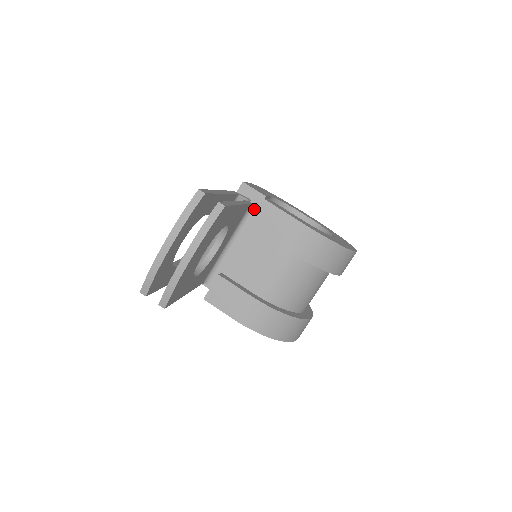
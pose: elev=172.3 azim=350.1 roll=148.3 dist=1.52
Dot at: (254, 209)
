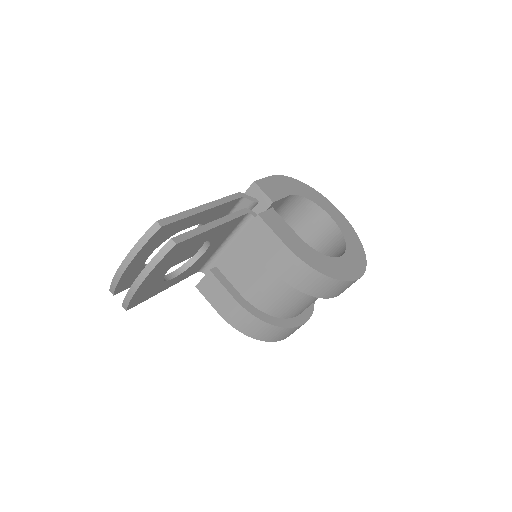
Dot at: (251, 218)
